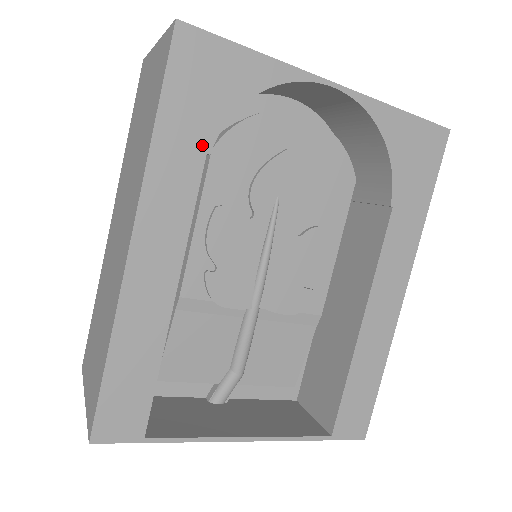
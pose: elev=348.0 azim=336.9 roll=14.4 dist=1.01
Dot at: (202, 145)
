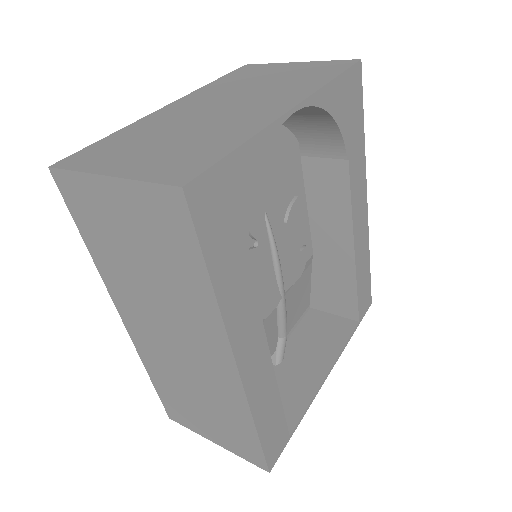
Dot at: (243, 258)
